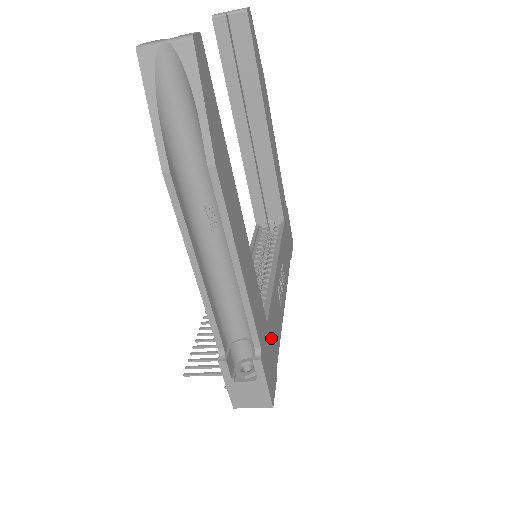
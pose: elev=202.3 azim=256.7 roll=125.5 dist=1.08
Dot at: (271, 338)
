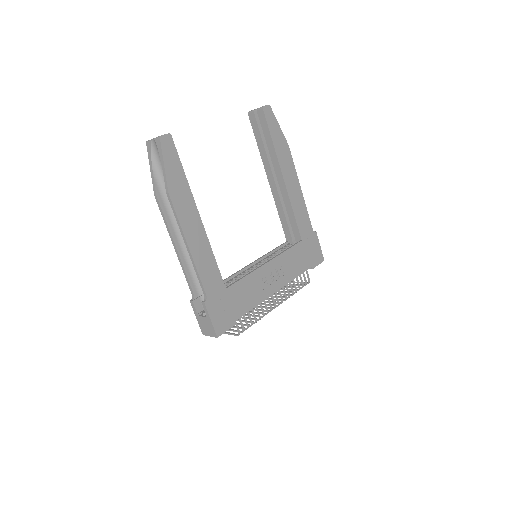
Dot at: (231, 300)
